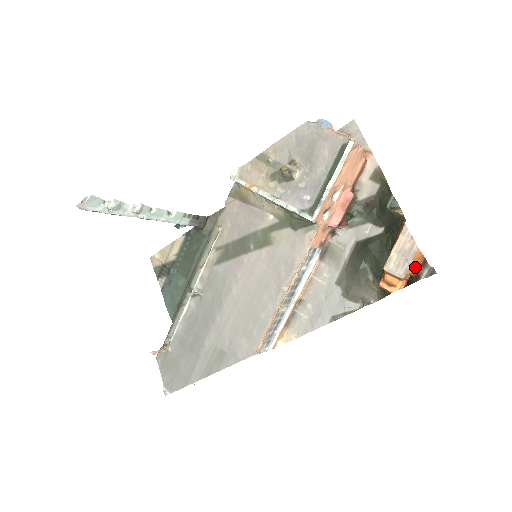
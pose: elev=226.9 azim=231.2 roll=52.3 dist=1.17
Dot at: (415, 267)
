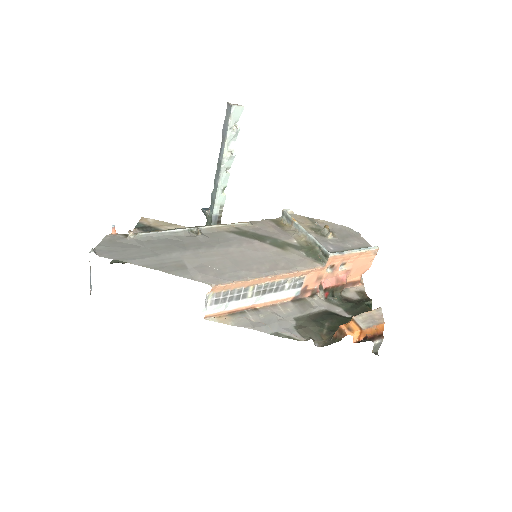
Dot at: (375, 331)
